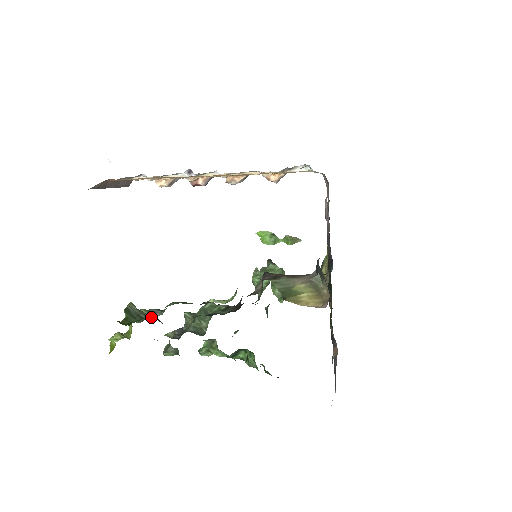
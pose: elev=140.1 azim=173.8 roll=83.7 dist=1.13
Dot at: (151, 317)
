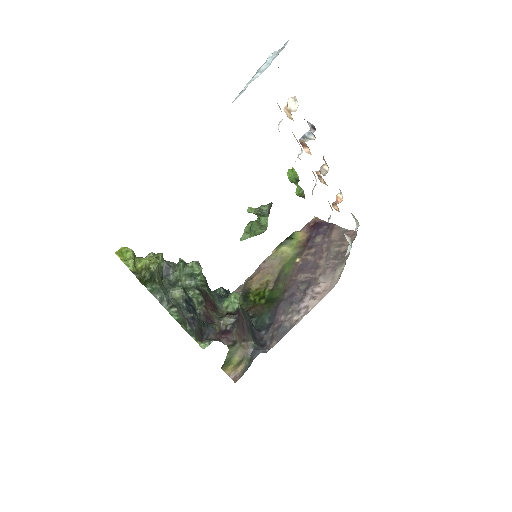
Dot at: (159, 301)
